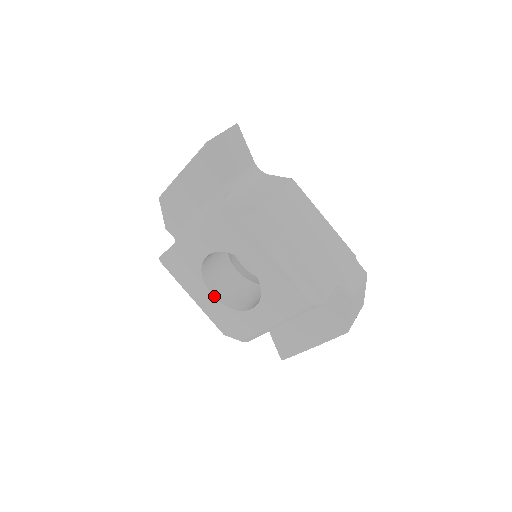
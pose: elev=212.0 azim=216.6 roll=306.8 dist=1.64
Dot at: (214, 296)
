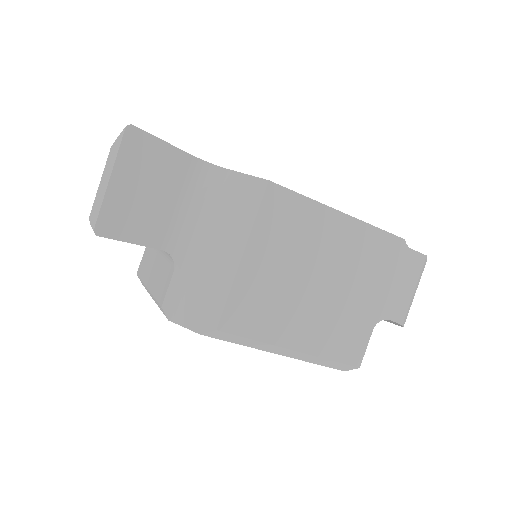
Dot at: occluded
